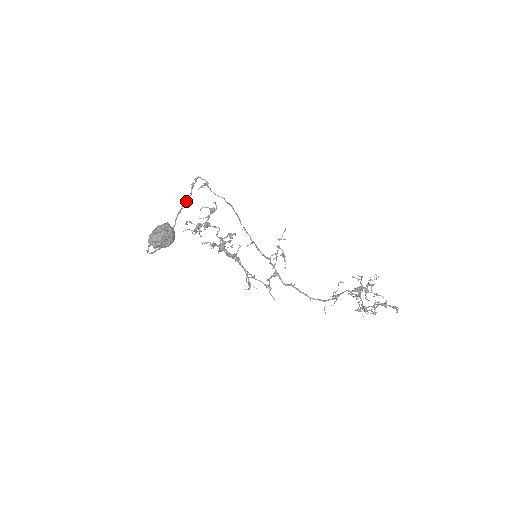
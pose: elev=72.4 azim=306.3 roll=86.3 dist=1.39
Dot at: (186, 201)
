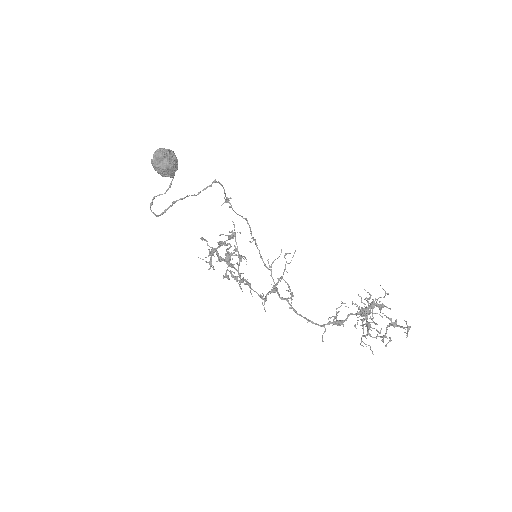
Dot at: (204, 189)
